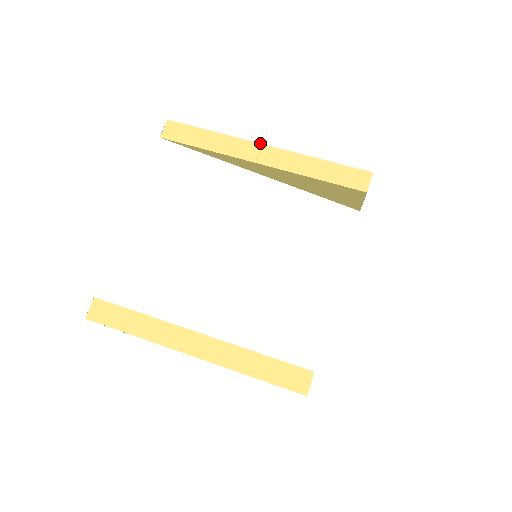
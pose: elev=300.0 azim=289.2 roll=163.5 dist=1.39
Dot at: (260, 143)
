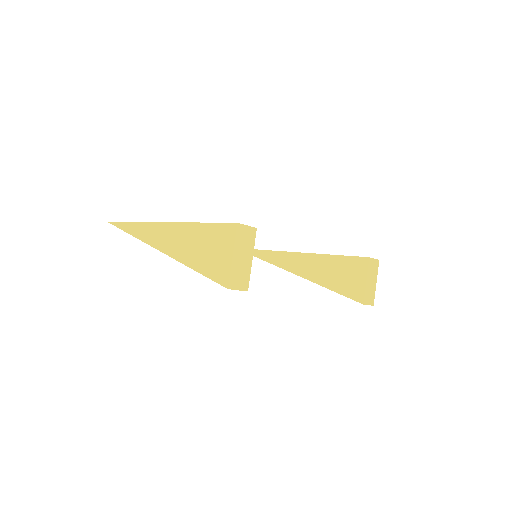
Dot at: occluded
